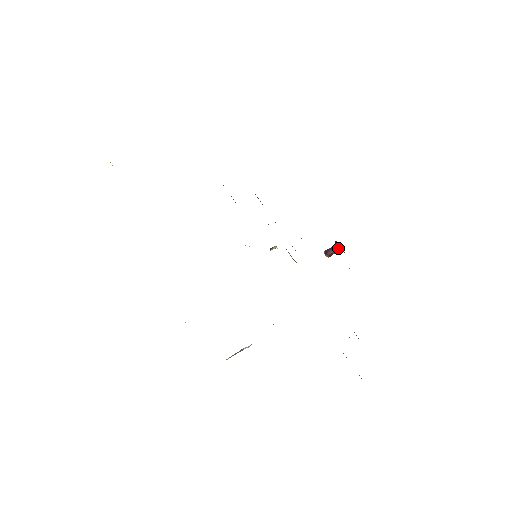
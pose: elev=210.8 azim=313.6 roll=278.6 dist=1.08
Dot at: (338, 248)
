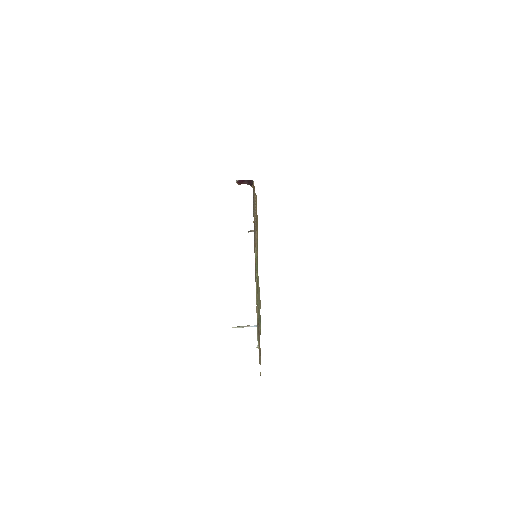
Dot at: (250, 183)
